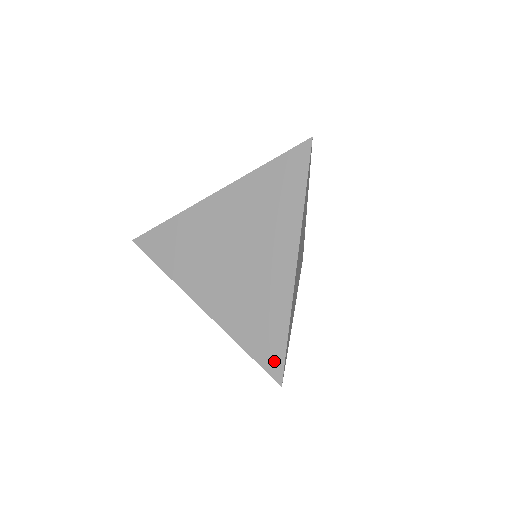
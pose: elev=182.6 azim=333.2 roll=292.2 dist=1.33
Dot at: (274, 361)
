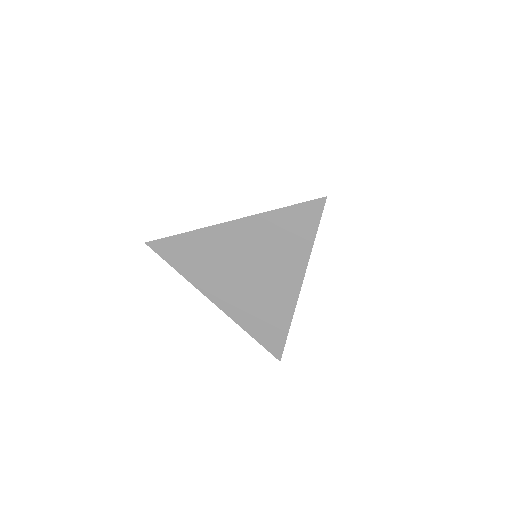
Dot at: (276, 346)
